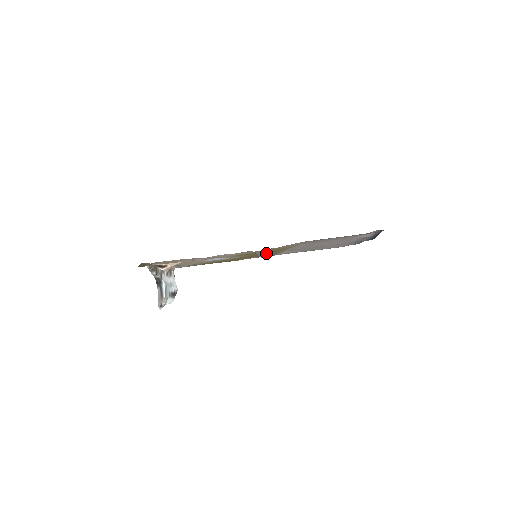
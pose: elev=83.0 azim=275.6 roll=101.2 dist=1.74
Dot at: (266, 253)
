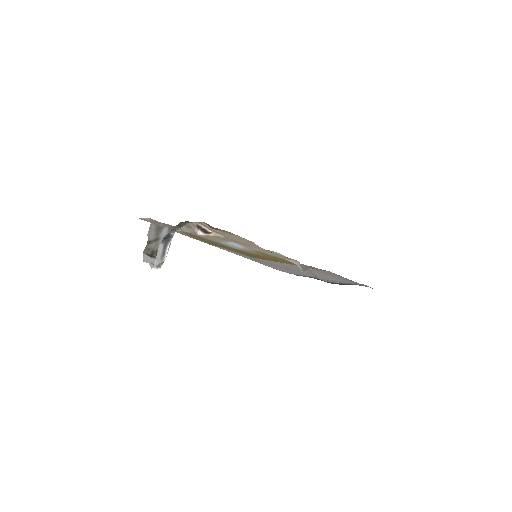
Dot at: (301, 267)
